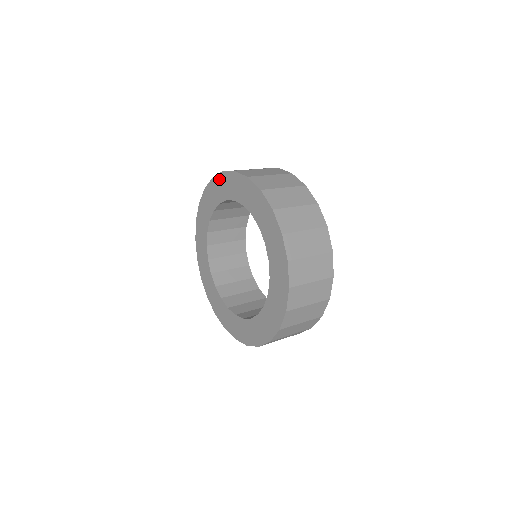
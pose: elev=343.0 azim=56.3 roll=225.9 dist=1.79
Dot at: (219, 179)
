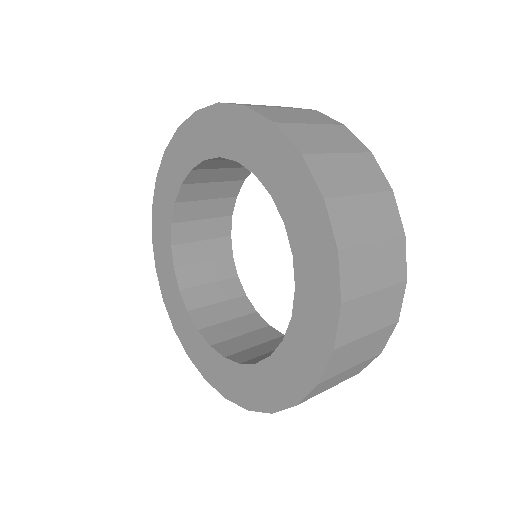
Dot at: (259, 126)
